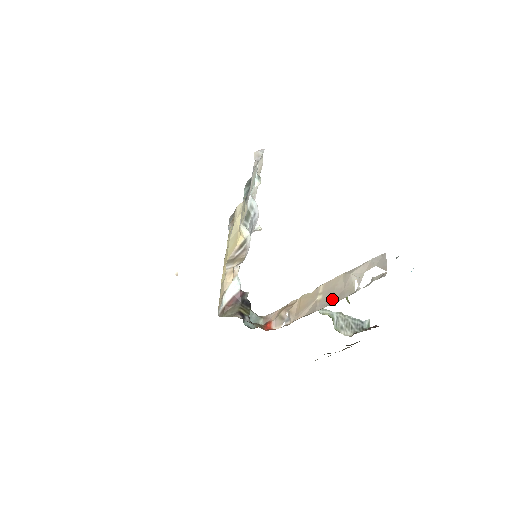
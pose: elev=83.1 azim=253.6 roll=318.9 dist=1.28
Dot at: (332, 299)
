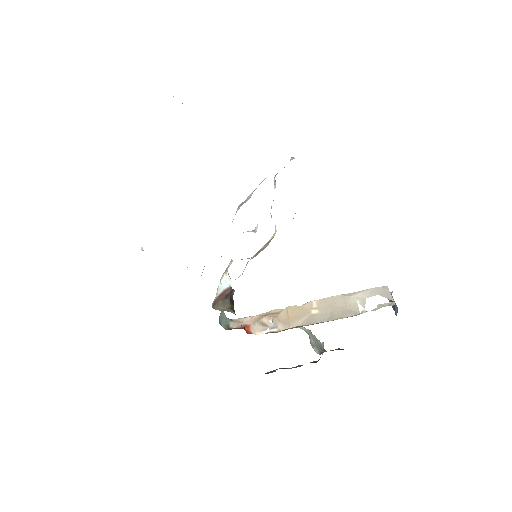
Dot at: (334, 315)
